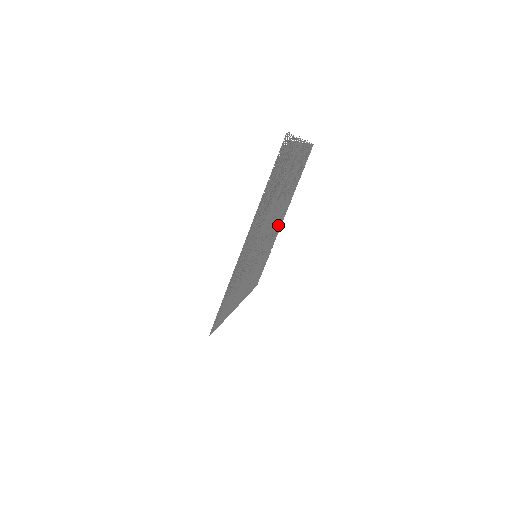
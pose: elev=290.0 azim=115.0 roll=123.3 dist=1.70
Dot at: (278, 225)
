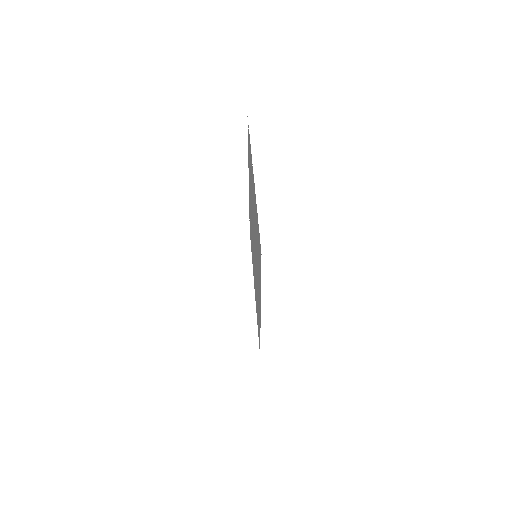
Dot at: (254, 279)
